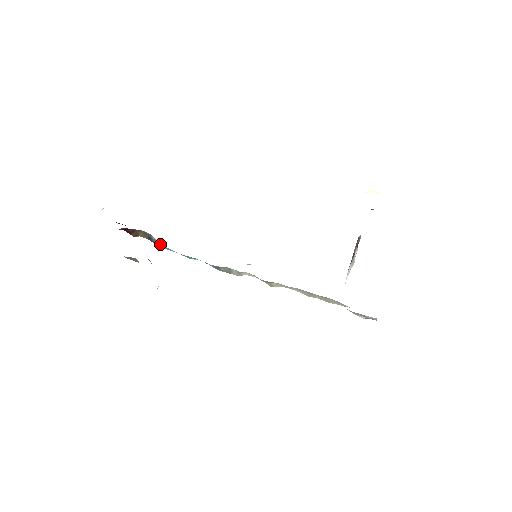
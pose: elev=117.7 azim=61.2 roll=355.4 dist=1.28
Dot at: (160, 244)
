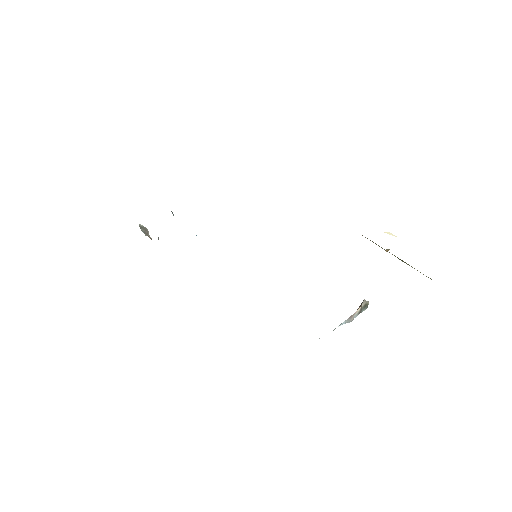
Dot at: occluded
